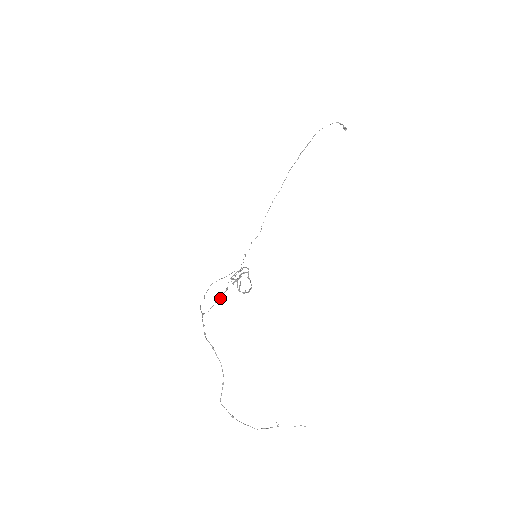
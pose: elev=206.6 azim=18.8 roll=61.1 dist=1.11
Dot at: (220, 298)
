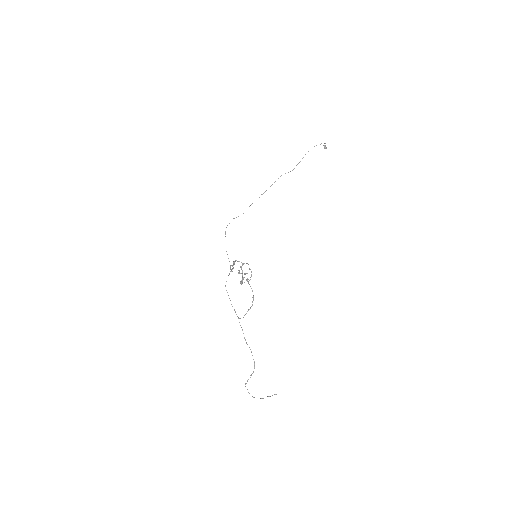
Dot at: occluded
